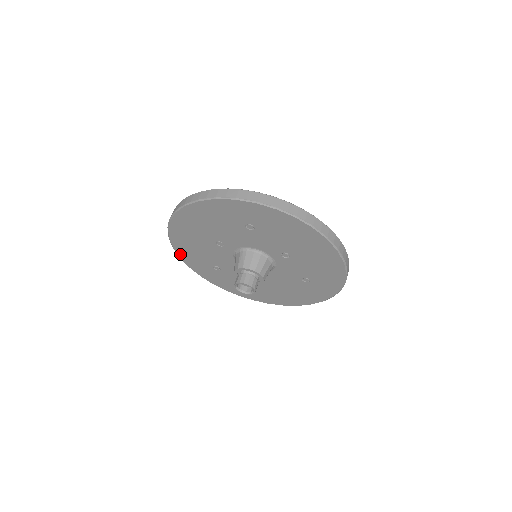
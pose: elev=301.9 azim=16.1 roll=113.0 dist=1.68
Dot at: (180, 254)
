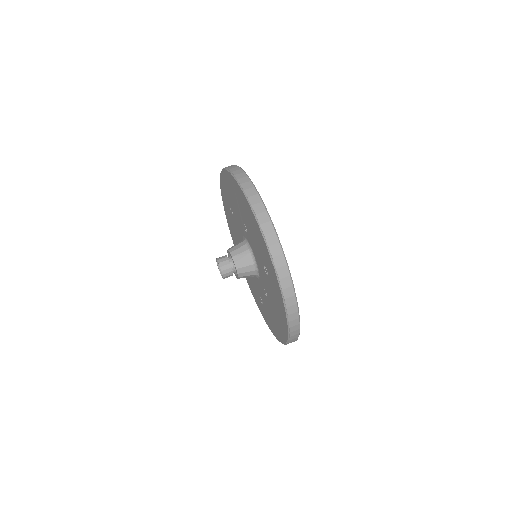
Dot at: (223, 175)
